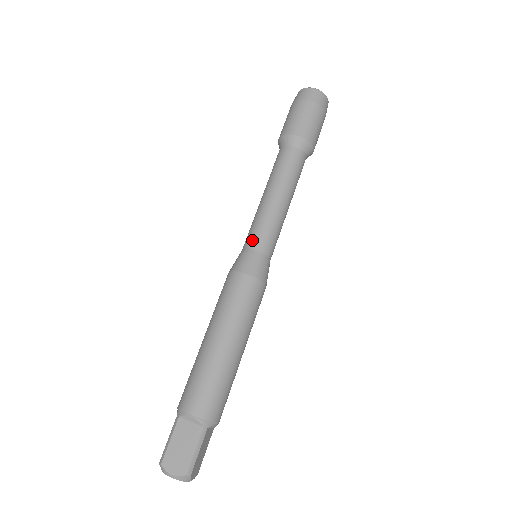
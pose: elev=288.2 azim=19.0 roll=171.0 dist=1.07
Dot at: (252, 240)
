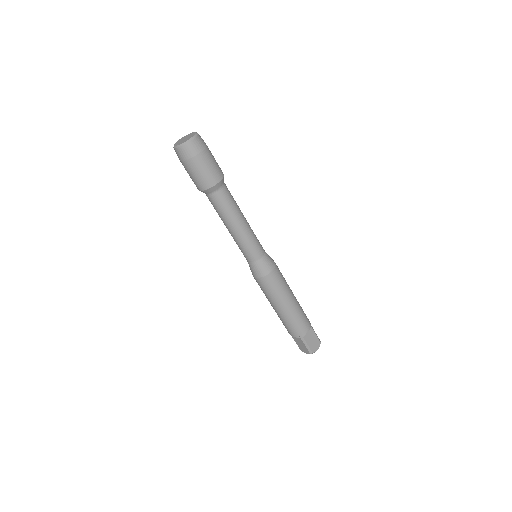
Dot at: (257, 254)
